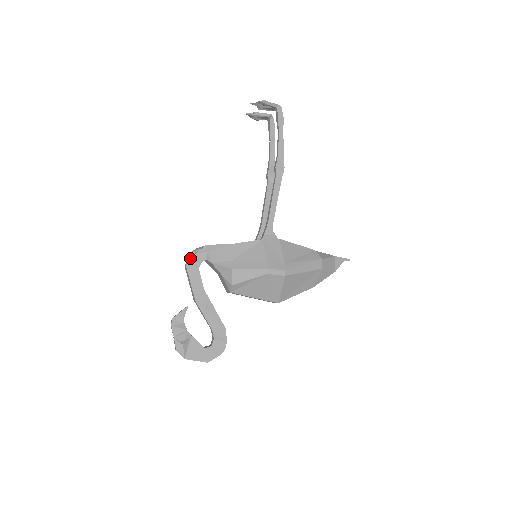
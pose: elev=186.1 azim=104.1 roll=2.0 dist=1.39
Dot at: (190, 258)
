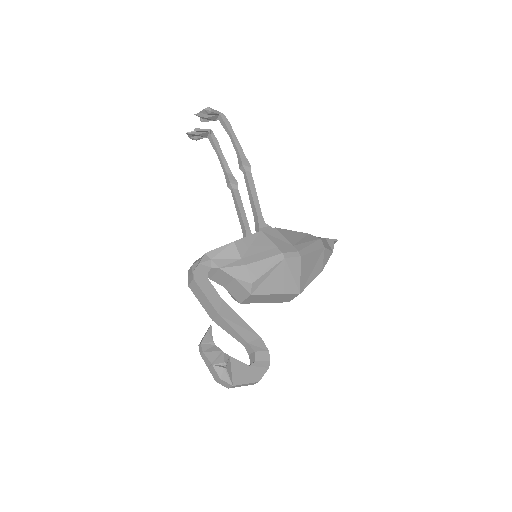
Dot at: (195, 270)
